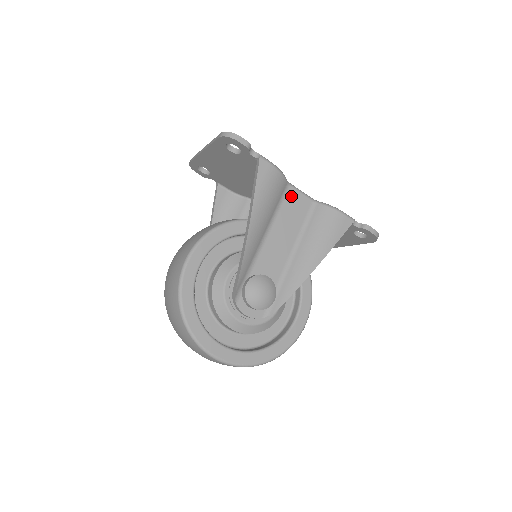
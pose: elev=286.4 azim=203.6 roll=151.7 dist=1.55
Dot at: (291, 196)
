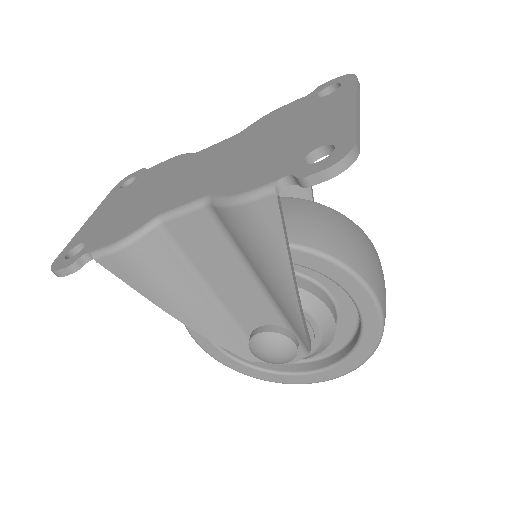
Dot at: (179, 232)
